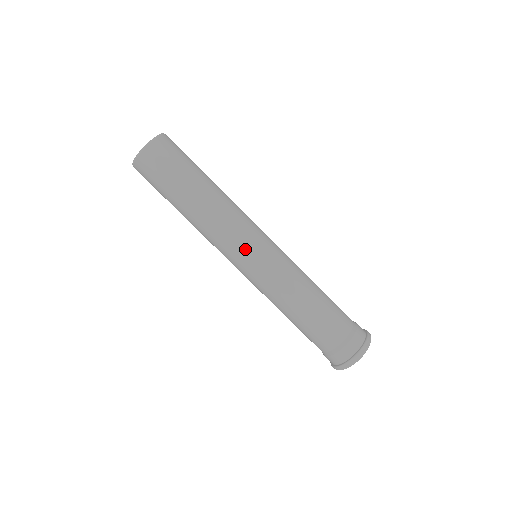
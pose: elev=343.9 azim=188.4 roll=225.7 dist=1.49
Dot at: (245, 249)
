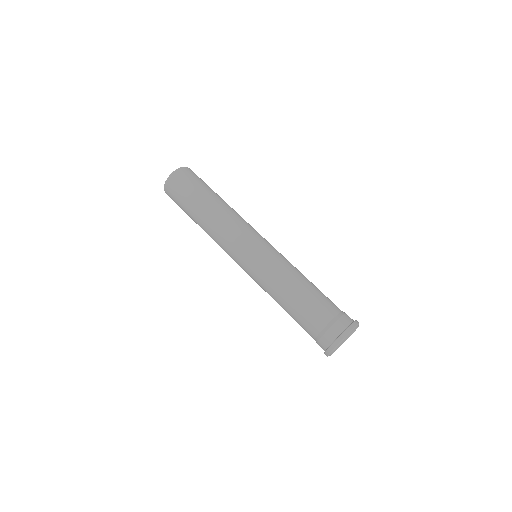
Dot at: (237, 252)
